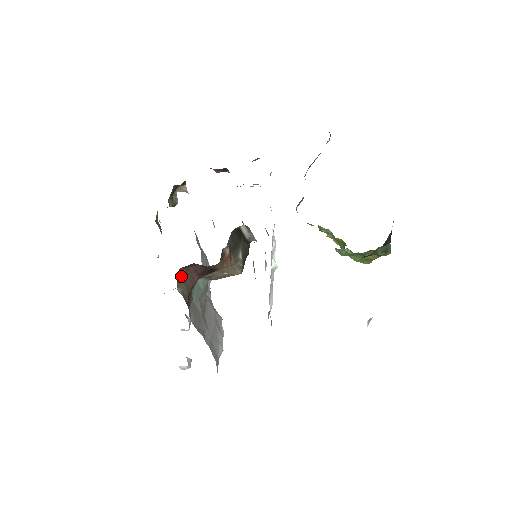
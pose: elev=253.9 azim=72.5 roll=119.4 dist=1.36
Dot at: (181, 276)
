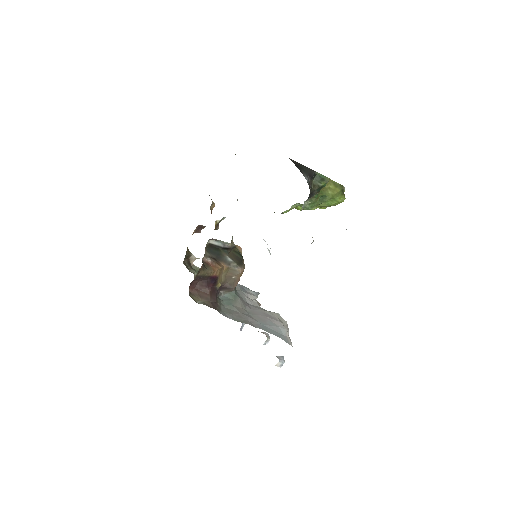
Dot at: (195, 294)
